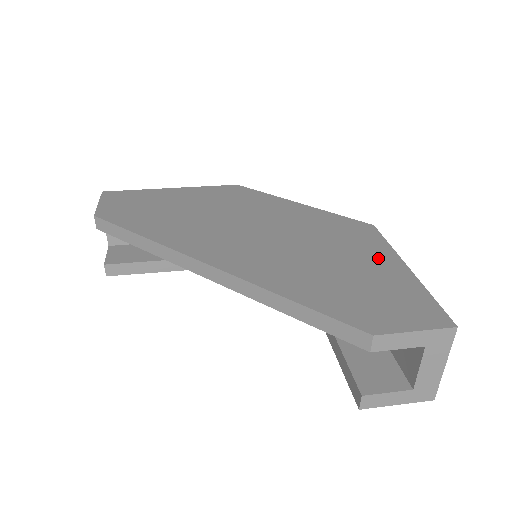
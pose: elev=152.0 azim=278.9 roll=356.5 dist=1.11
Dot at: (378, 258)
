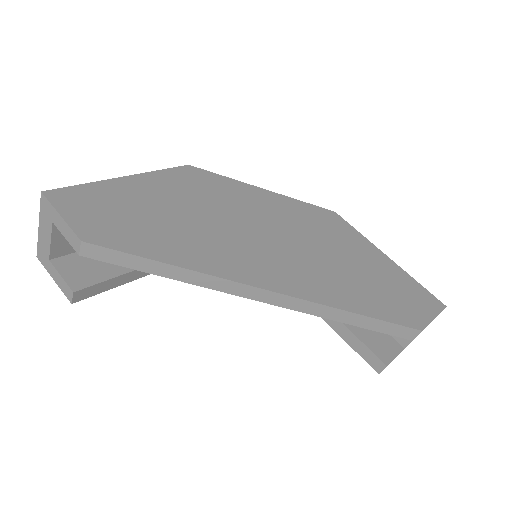
Dot at: (367, 251)
